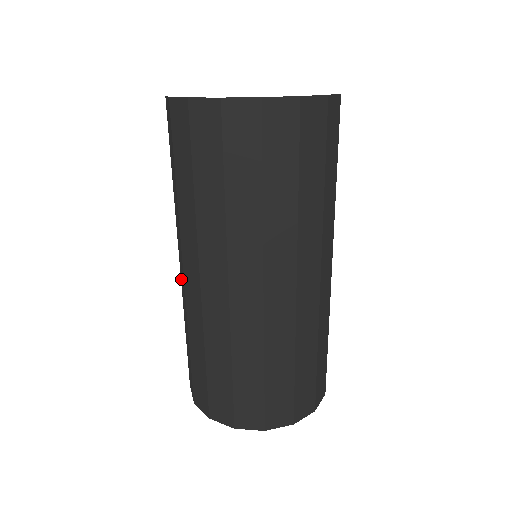
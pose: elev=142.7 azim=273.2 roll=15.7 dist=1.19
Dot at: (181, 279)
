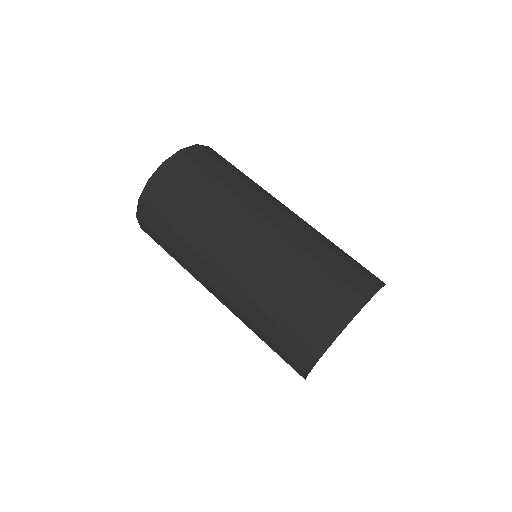
Dot at: (234, 279)
